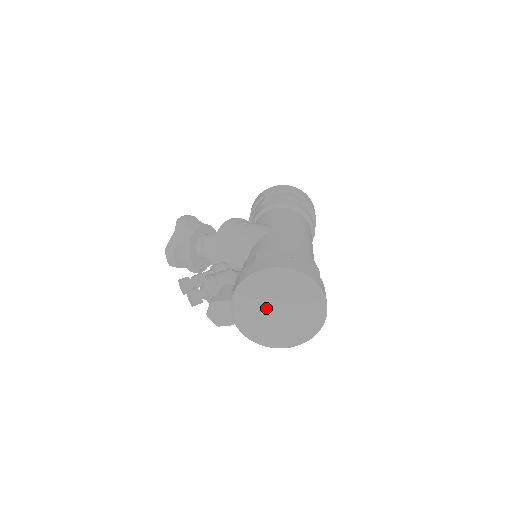
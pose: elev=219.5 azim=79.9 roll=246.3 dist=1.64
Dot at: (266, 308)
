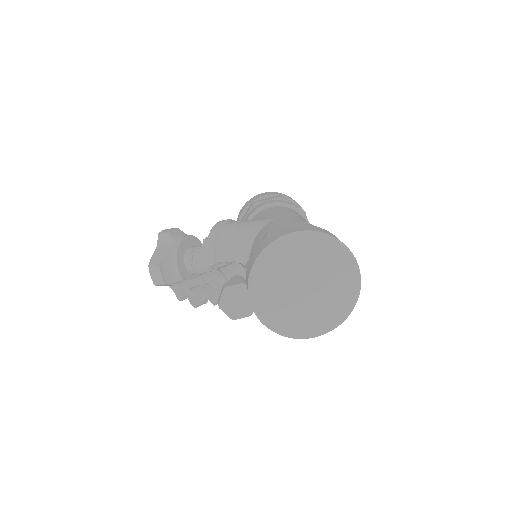
Dot at: (290, 285)
